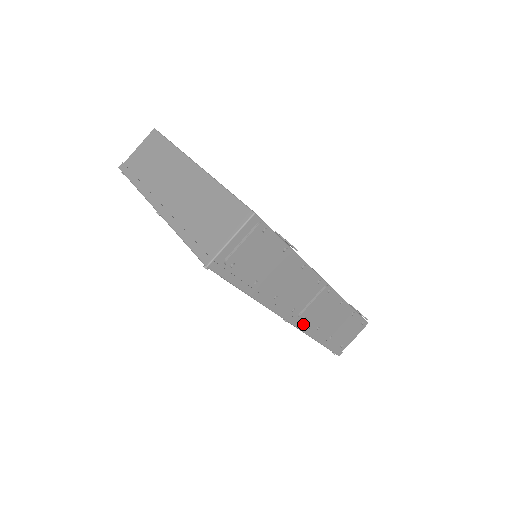
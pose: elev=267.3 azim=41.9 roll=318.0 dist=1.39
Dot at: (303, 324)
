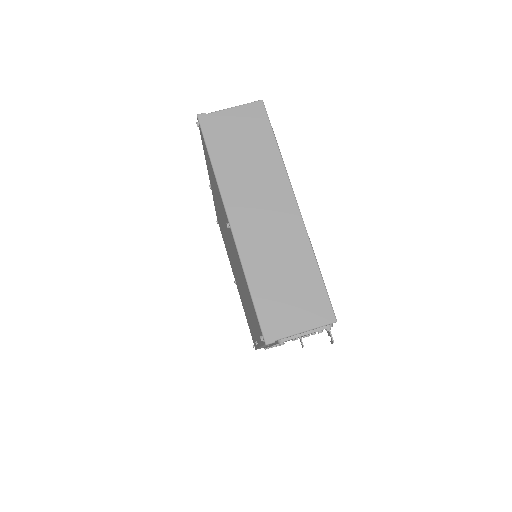
Dot at: occluded
